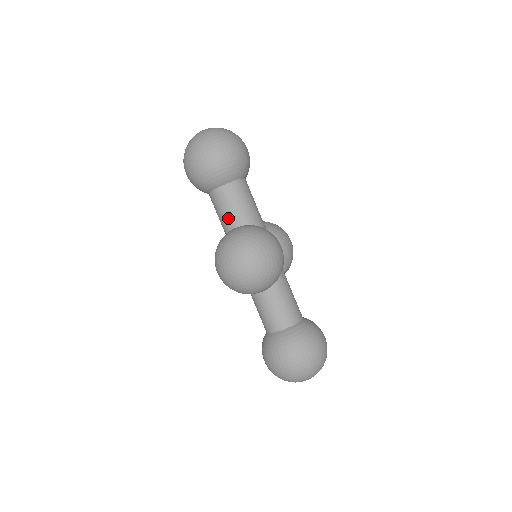
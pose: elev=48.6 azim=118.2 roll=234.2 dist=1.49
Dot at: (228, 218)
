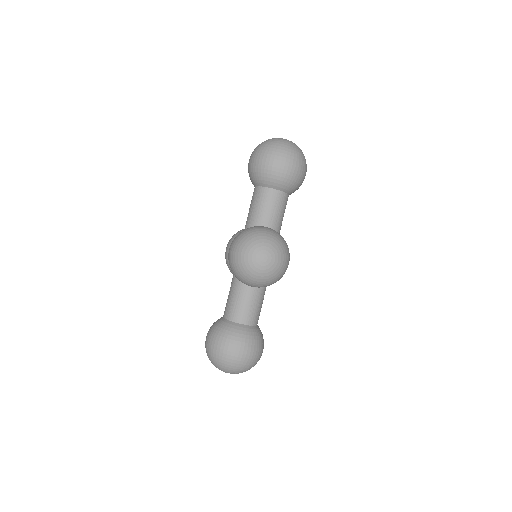
Dot at: (264, 215)
